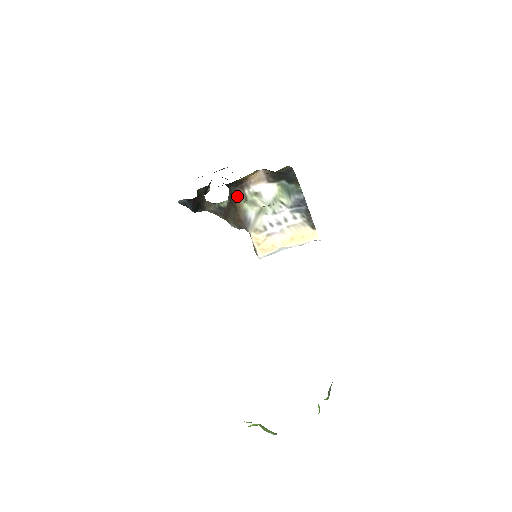
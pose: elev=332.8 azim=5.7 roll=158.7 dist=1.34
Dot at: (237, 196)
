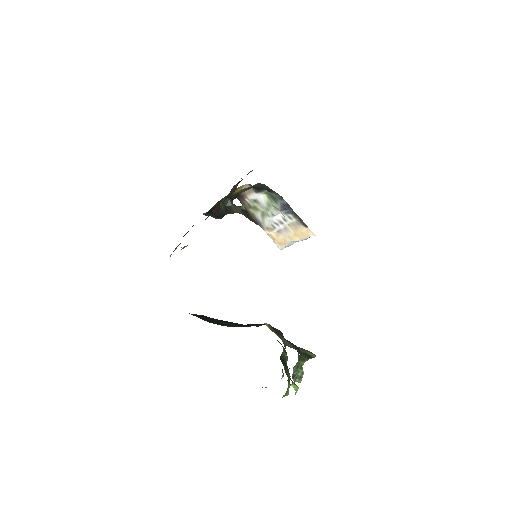
Dot at: (243, 204)
